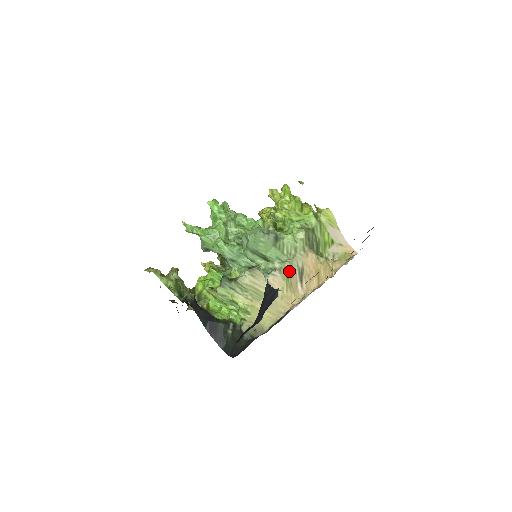
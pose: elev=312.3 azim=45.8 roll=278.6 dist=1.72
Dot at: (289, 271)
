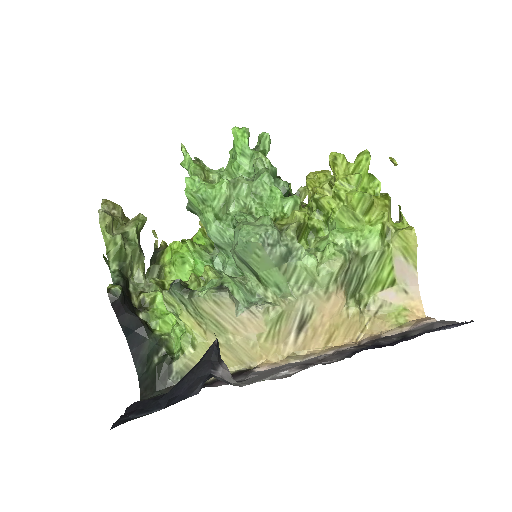
Dot at: (283, 313)
